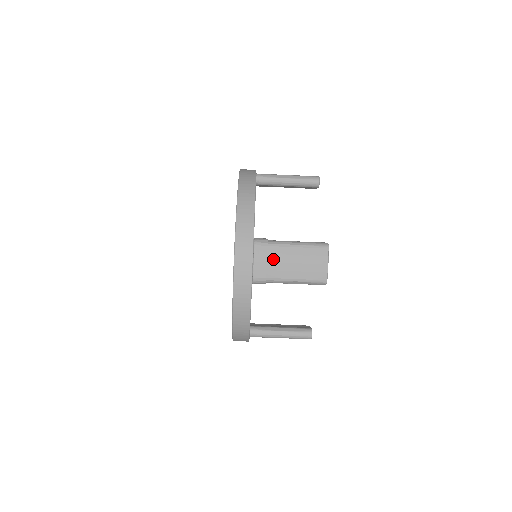
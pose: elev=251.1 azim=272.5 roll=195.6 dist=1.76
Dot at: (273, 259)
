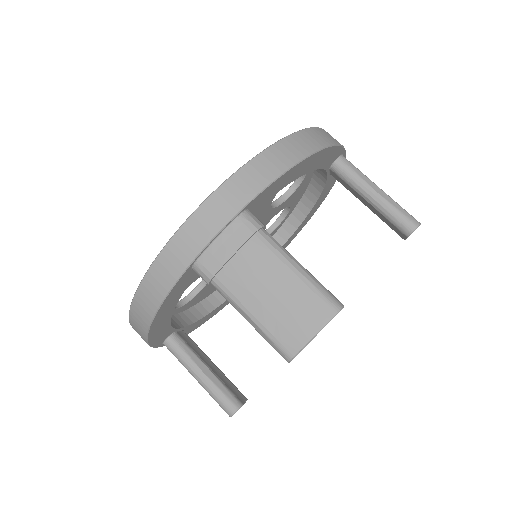
Dot at: (246, 258)
